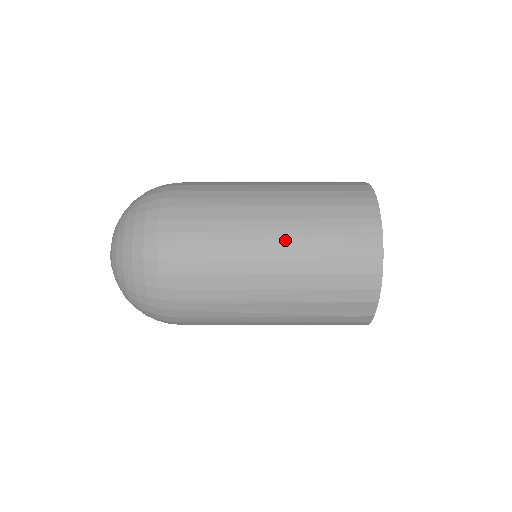
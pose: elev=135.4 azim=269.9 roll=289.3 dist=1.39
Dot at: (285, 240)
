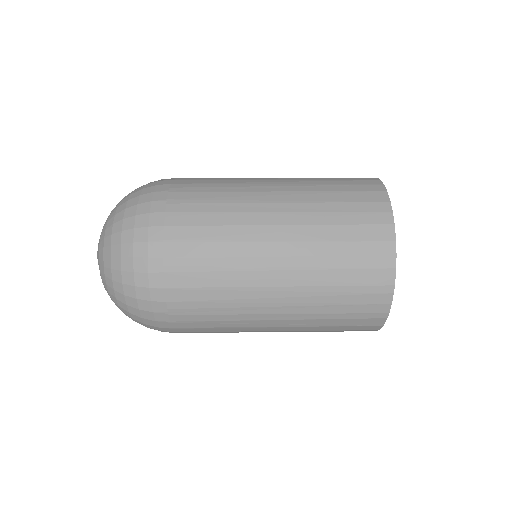
Dot at: (288, 307)
